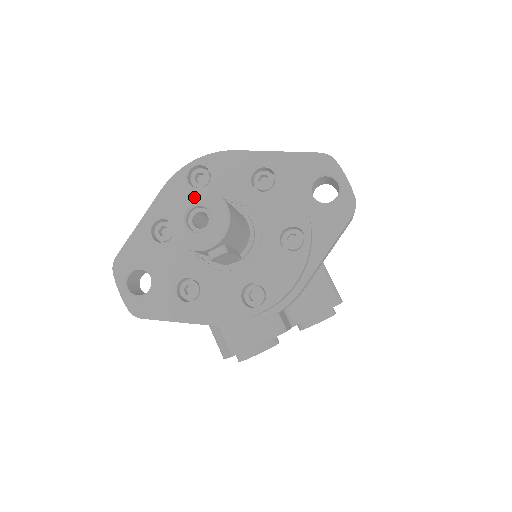
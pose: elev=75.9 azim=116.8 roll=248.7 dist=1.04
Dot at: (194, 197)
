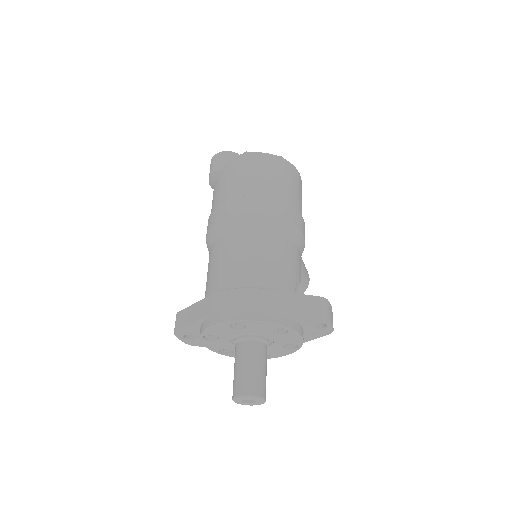
Dot at: (248, 399)
